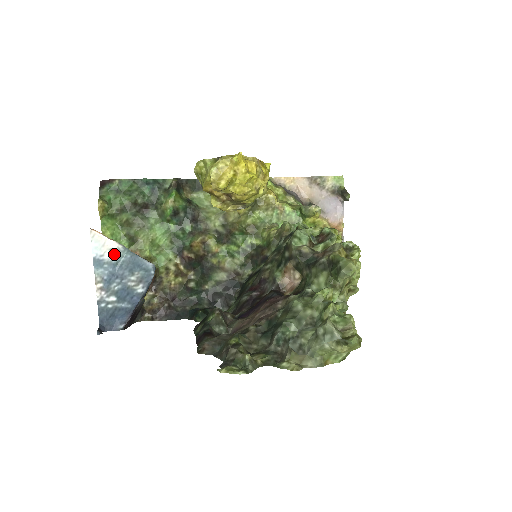
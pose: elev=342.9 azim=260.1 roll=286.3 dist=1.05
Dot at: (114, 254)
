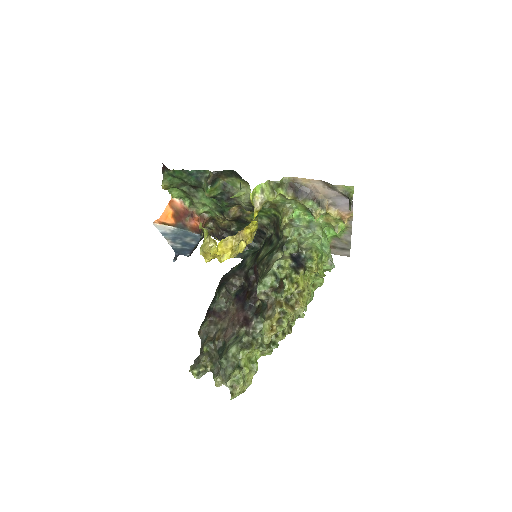
Dot at: (172, 231)
